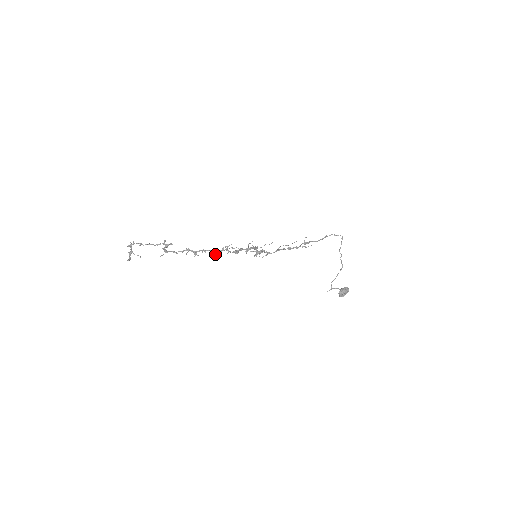
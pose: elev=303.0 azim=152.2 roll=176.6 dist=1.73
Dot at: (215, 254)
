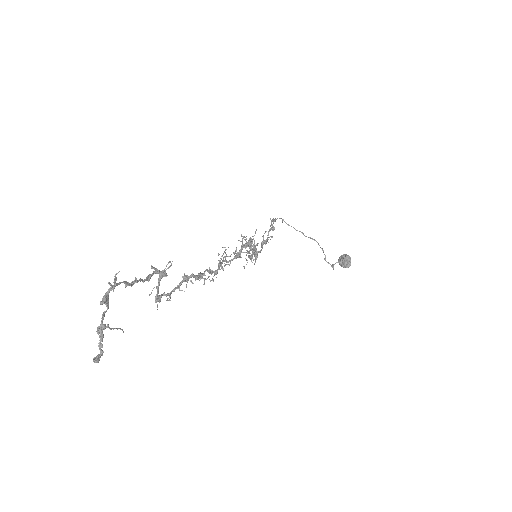
Dot at: (210, 280)
